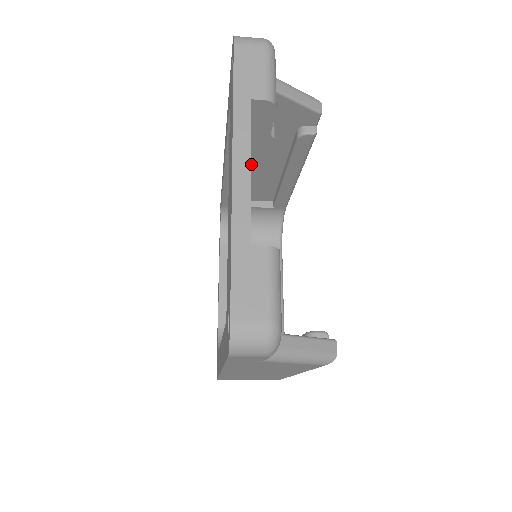
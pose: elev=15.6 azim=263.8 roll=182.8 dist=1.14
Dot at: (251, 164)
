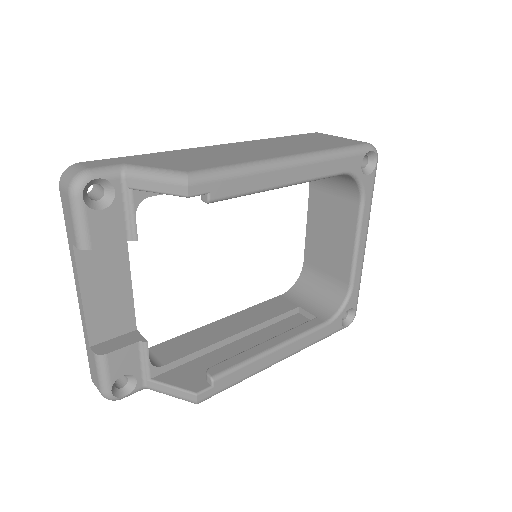
Dot at: occluded
